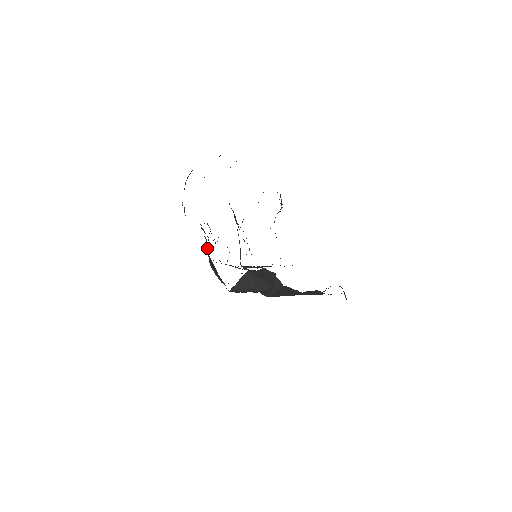
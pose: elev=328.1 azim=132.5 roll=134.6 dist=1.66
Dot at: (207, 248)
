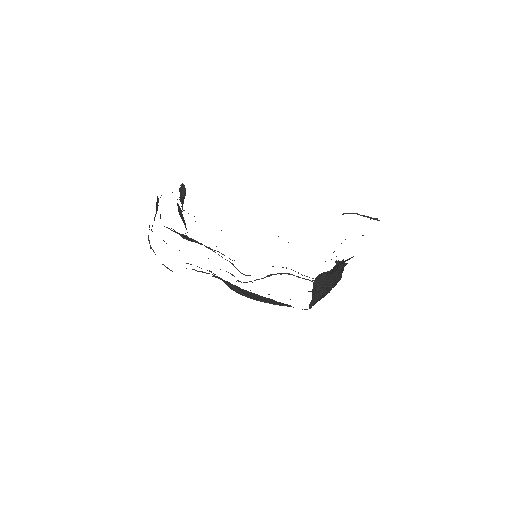
Dot at: (229, 285)
